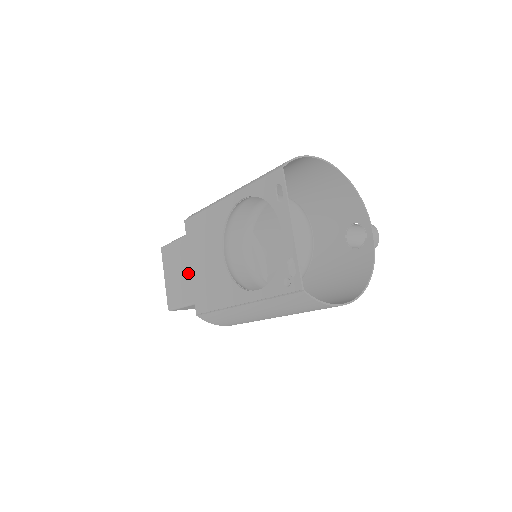
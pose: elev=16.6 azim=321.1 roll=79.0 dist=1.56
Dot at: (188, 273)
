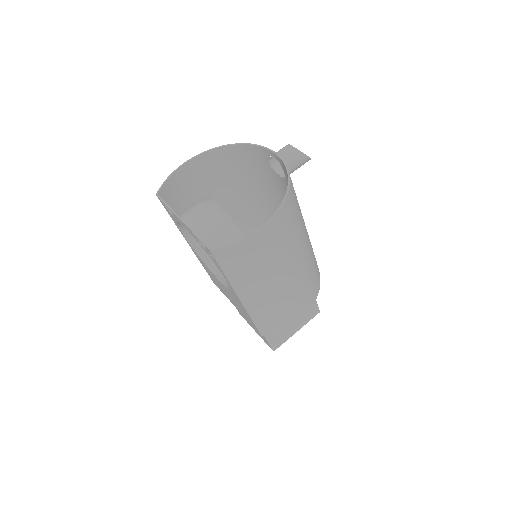
Dot at: occluded
